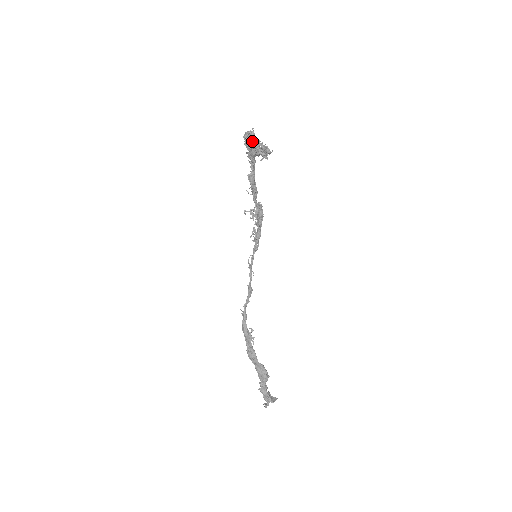
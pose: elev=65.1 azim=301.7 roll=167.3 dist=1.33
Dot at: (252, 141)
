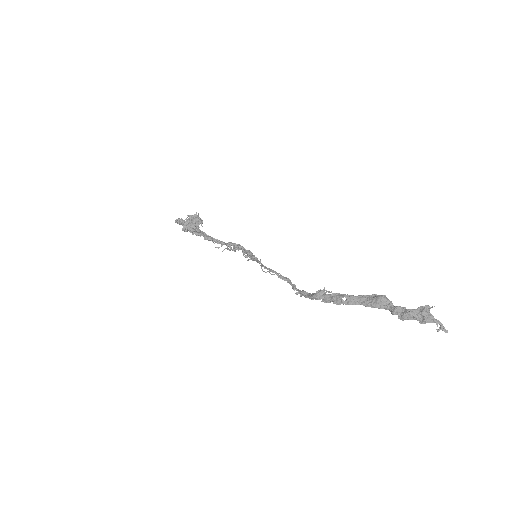
Dot at: (180, 219)
